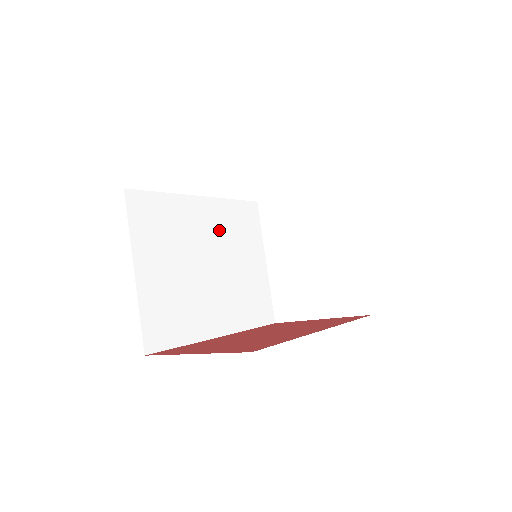
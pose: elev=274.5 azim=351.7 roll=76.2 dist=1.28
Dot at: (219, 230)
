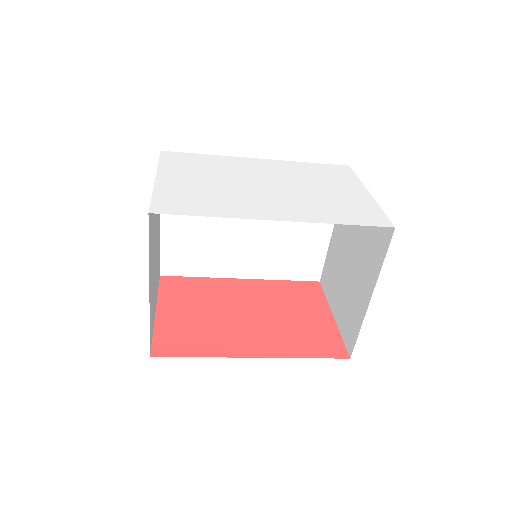
Dot at: occluded
